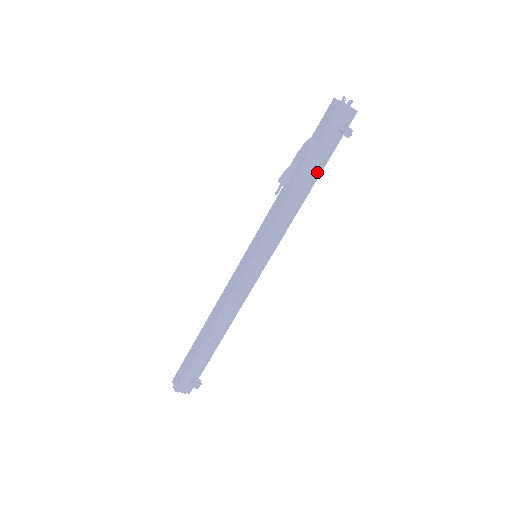
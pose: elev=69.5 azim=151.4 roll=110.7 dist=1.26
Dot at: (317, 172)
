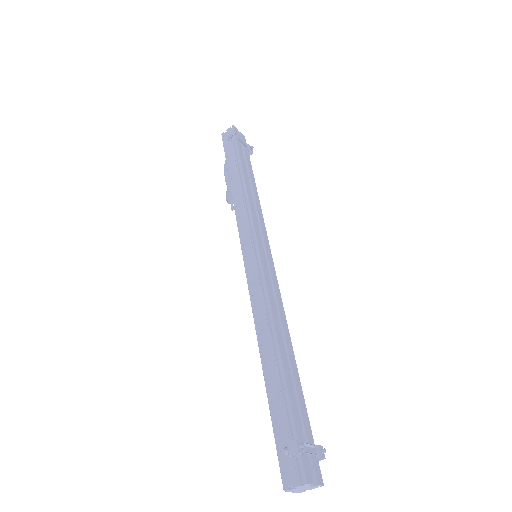
Dot at: (241, 167)
